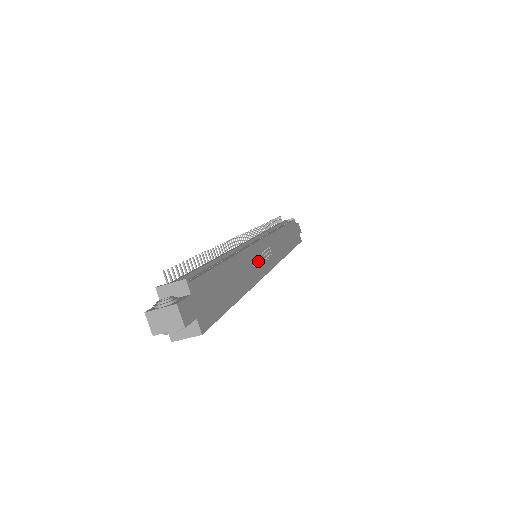
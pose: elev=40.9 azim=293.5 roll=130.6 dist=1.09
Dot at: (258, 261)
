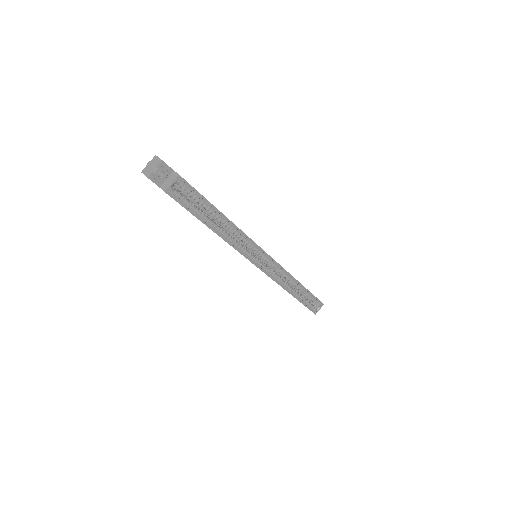
Dot at: occluded
